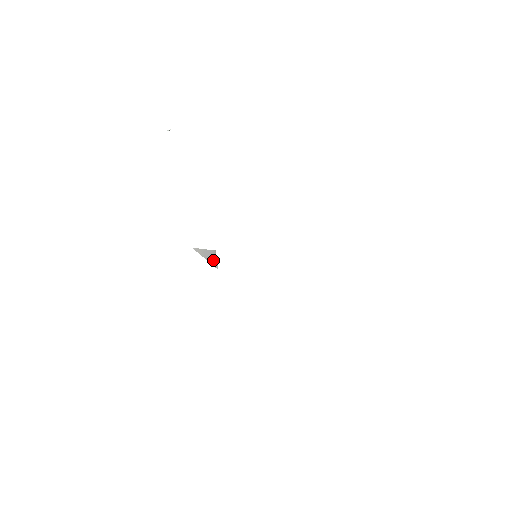
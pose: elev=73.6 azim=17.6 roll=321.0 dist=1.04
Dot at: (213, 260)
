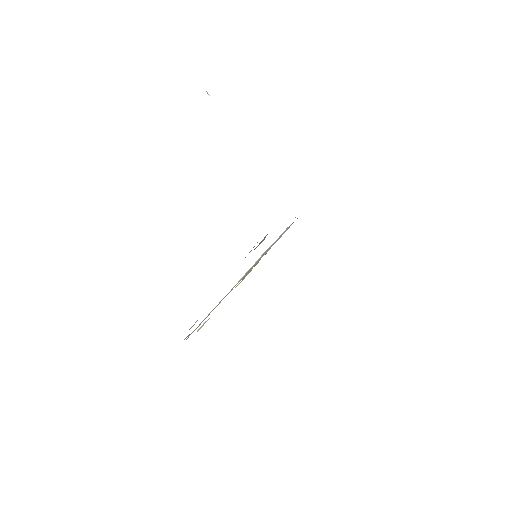
Dot at: occluded
